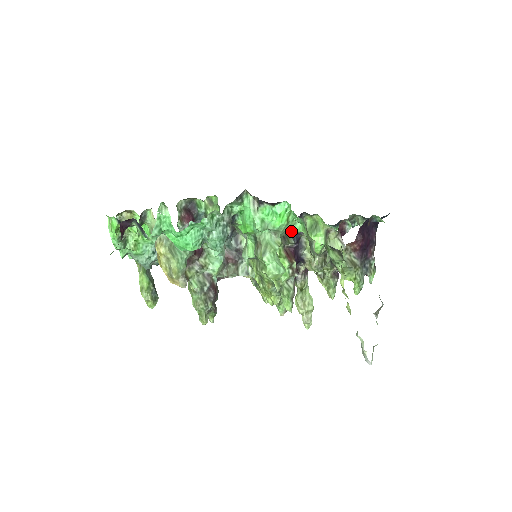
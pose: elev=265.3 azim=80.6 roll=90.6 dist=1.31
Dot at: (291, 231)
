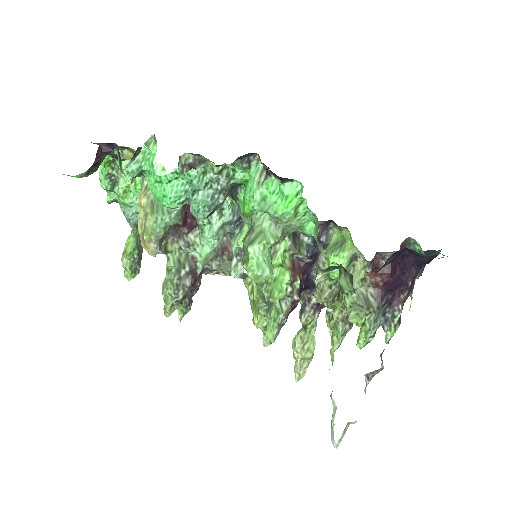
Dot at: (300, 230)
